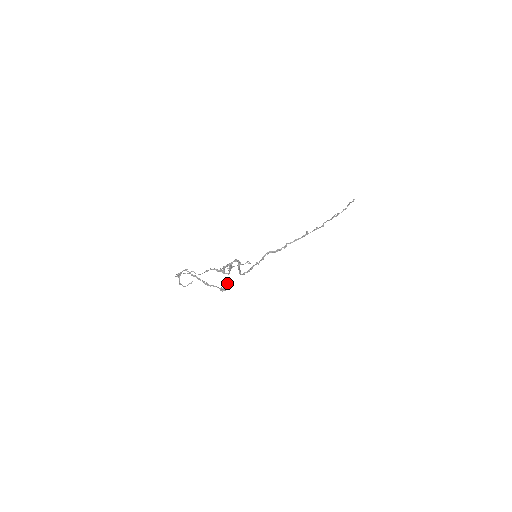
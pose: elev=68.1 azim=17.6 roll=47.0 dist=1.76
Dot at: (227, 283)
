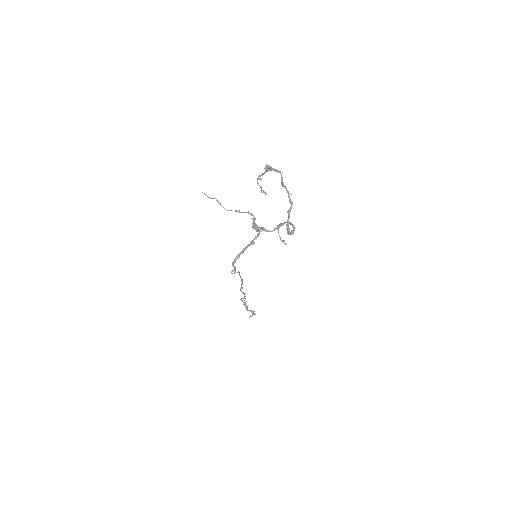
Dot at: (292, 230)
